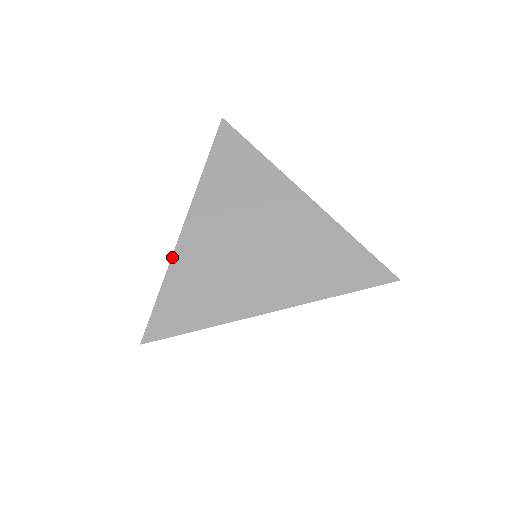
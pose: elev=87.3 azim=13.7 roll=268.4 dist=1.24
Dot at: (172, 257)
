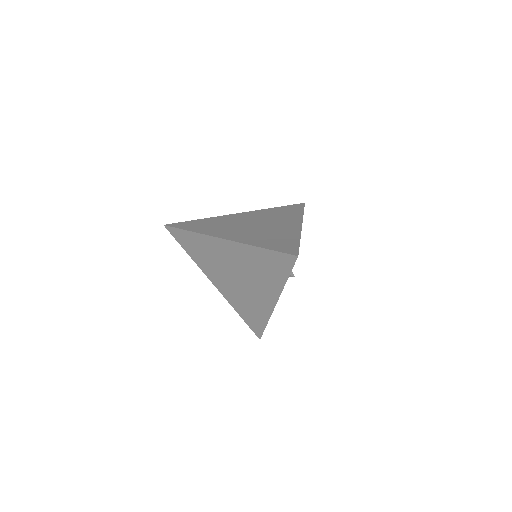
Dot at: (217, 216)
